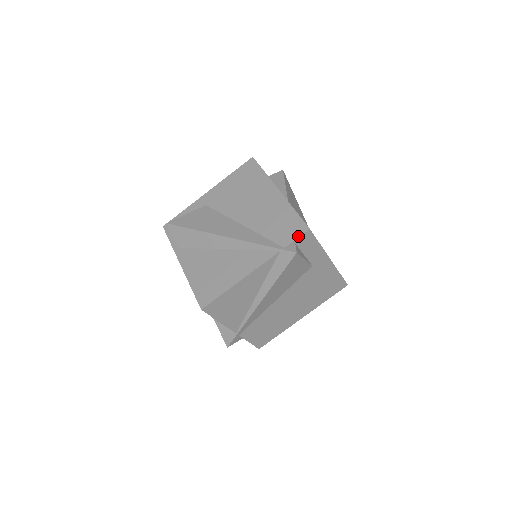
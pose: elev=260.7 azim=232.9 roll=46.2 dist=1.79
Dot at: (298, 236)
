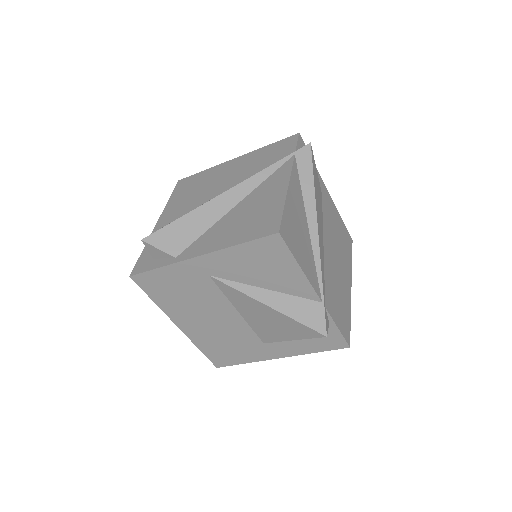
Dot at: (296, 141)
